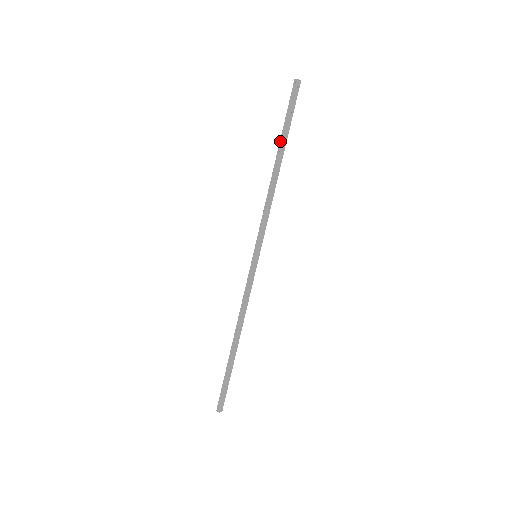
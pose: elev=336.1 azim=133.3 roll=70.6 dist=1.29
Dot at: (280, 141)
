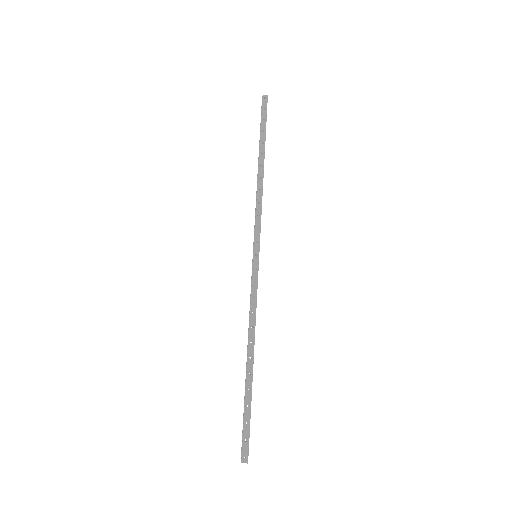
Dot at: (261, 144)
